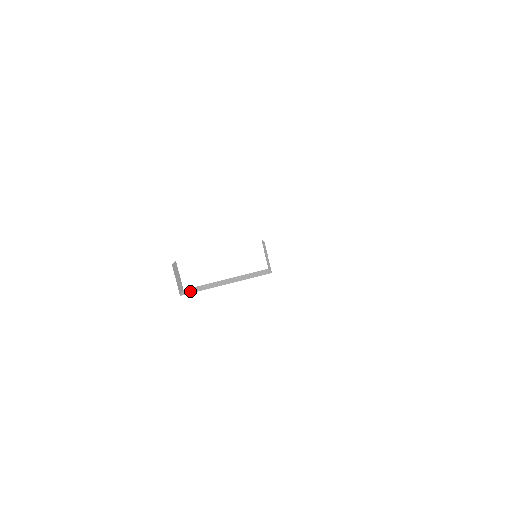
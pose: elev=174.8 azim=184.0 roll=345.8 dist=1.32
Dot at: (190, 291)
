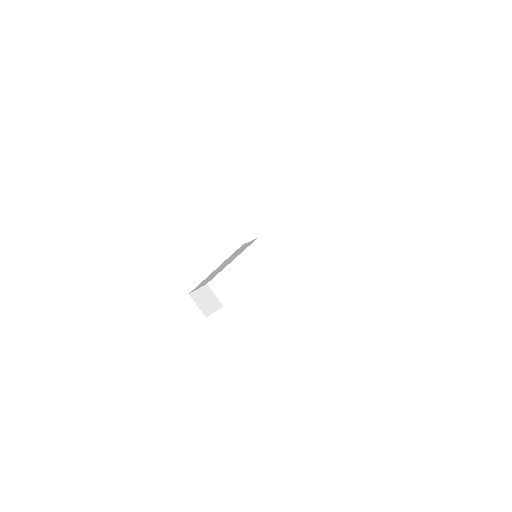
Dot at: occluded
